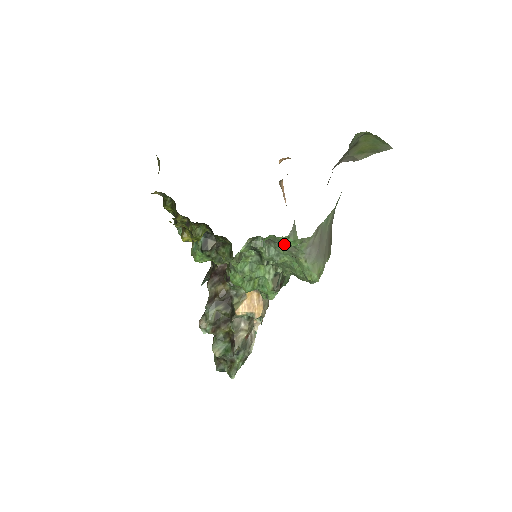
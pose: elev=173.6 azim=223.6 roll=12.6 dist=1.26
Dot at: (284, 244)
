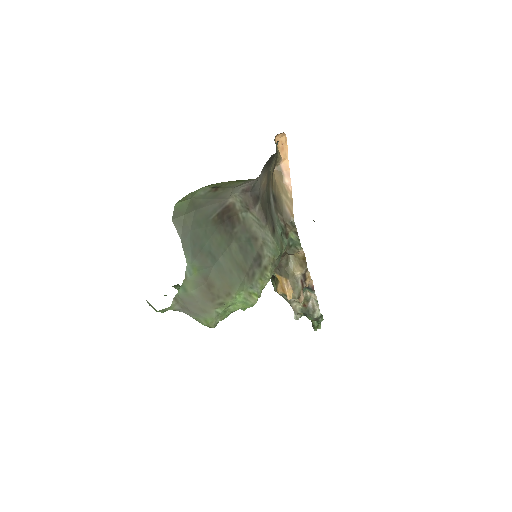
Dot at: occluded
